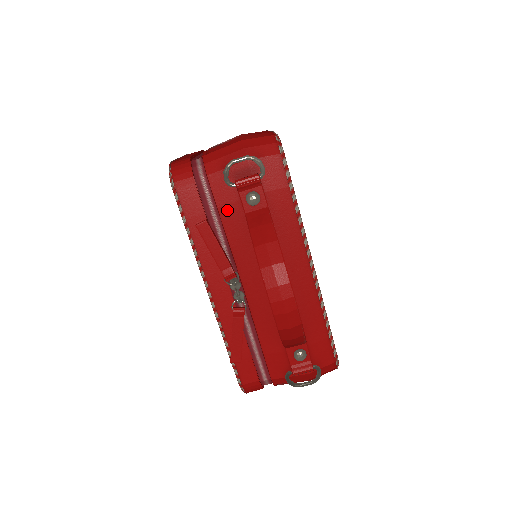
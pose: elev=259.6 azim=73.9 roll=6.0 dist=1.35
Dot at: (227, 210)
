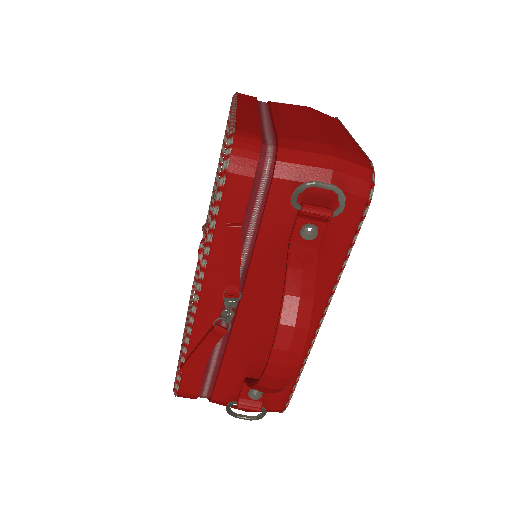
Dot at: (272, 226)
